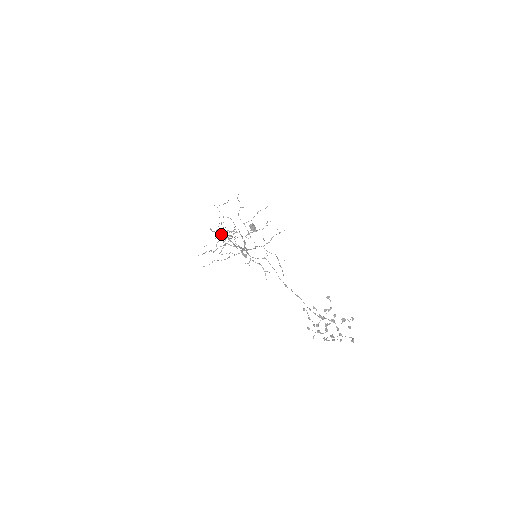
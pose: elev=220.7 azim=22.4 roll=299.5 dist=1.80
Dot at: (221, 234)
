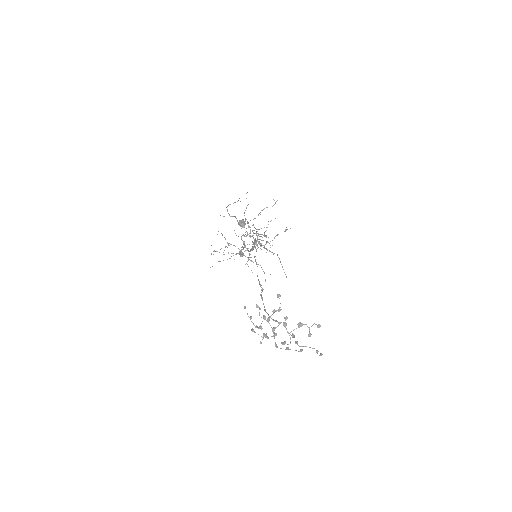
Dot at: (253, 238)
